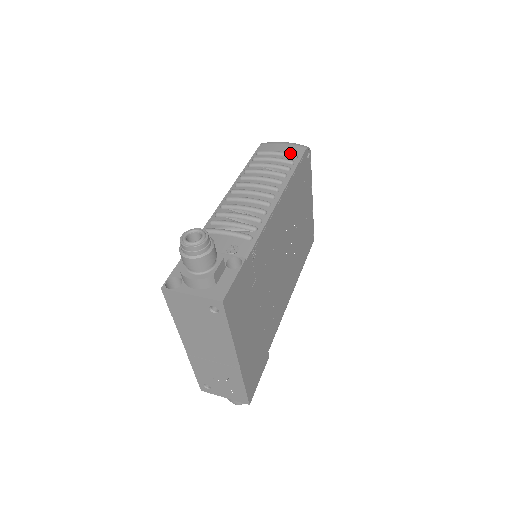
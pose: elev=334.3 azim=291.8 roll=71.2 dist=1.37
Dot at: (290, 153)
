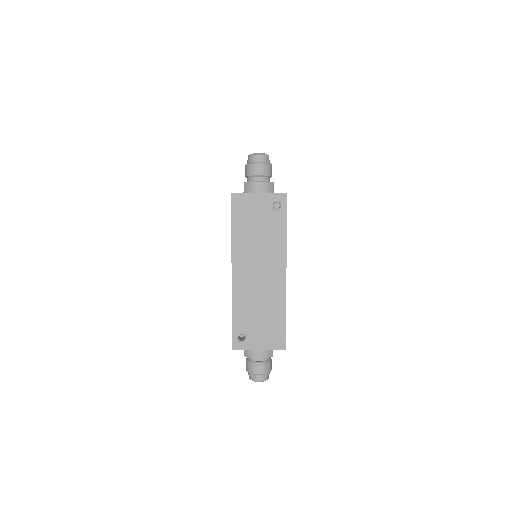
Dot at: occluded
